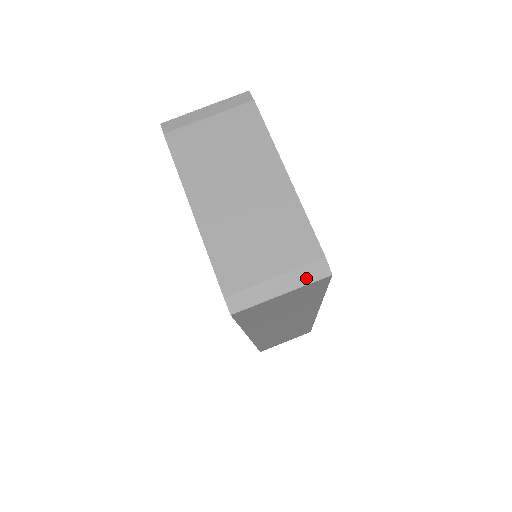
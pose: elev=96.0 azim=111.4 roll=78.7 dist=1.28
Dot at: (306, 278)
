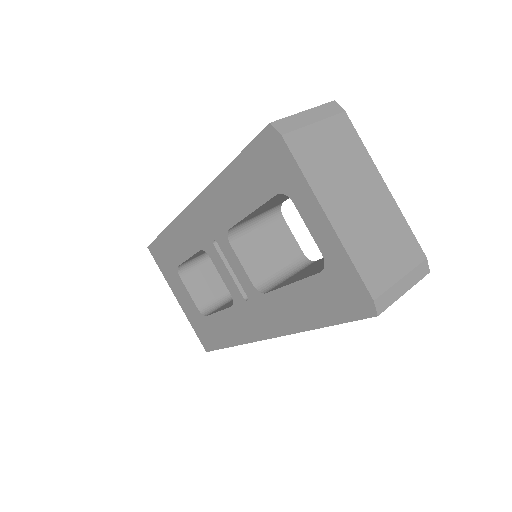
Dot at: (418, 276)
